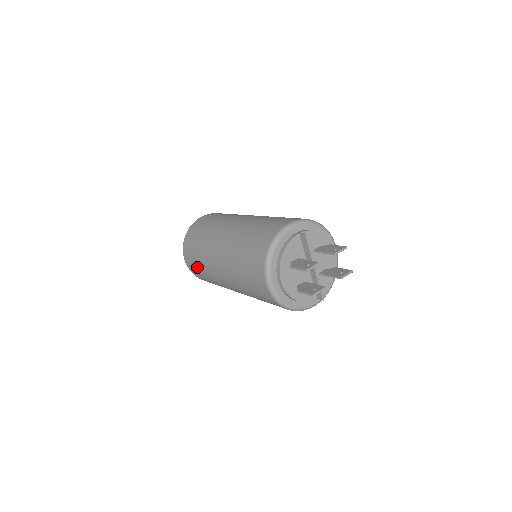
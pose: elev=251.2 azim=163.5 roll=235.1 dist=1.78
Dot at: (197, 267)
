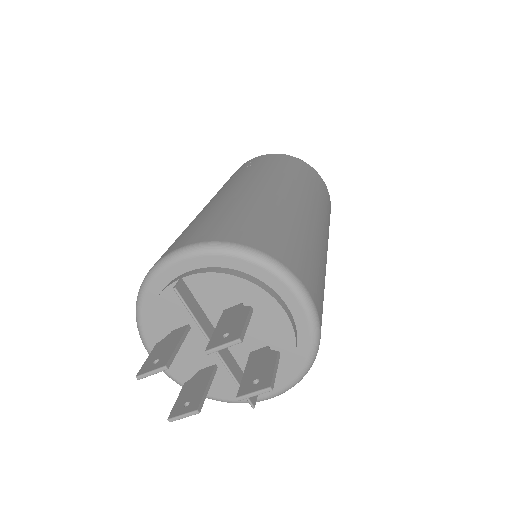
Dot at: occluded
